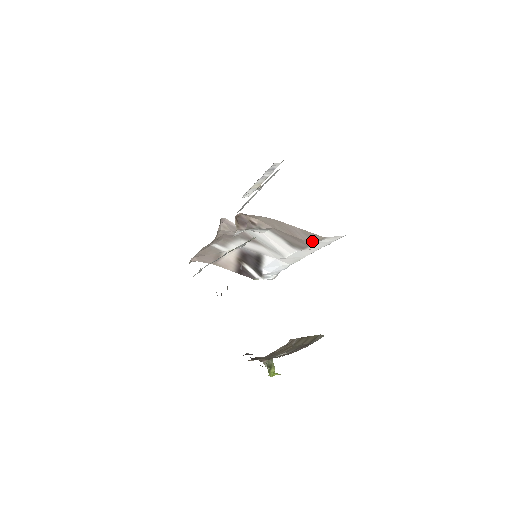
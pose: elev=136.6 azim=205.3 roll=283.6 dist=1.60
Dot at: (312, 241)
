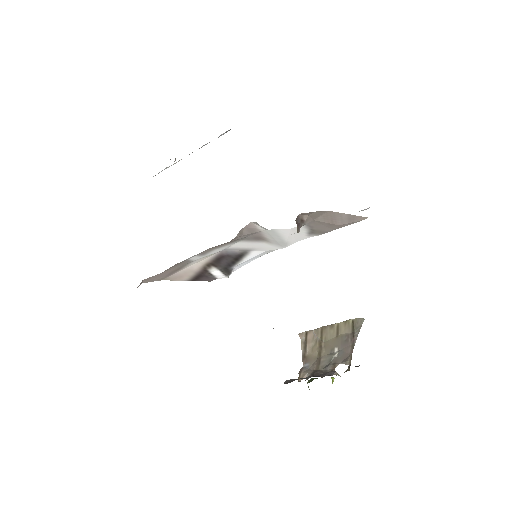
Dot at: (348, 224)
